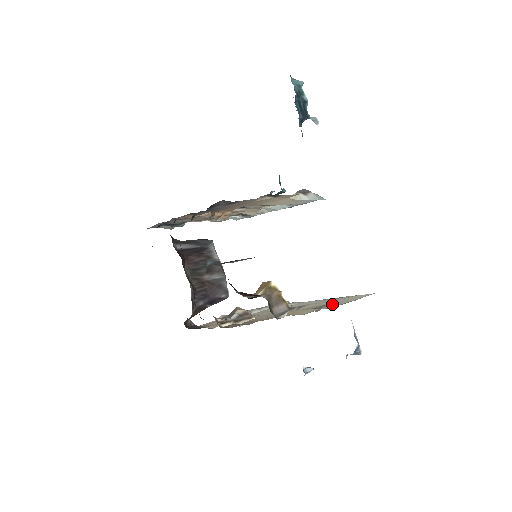
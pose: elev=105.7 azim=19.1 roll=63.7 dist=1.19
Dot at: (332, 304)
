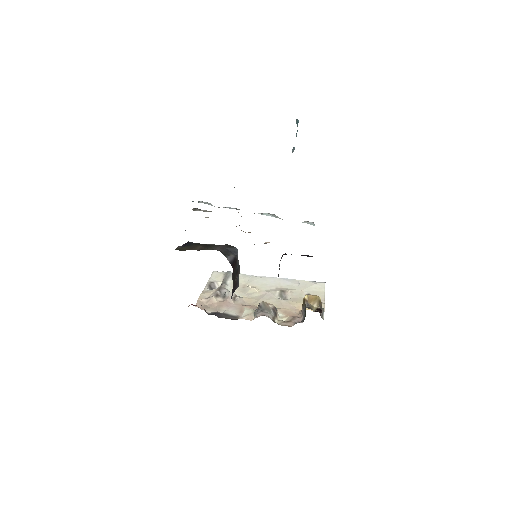
Dot at: occluded
